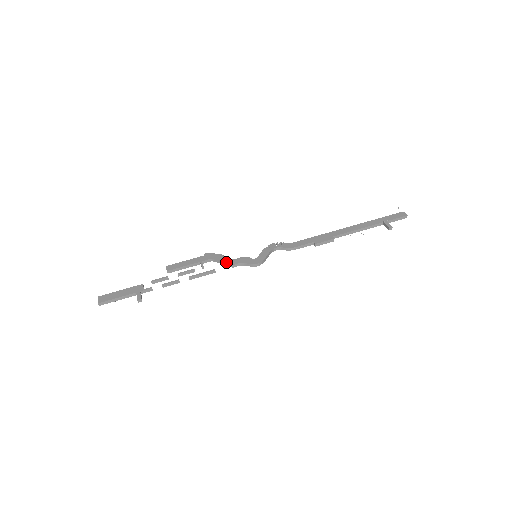
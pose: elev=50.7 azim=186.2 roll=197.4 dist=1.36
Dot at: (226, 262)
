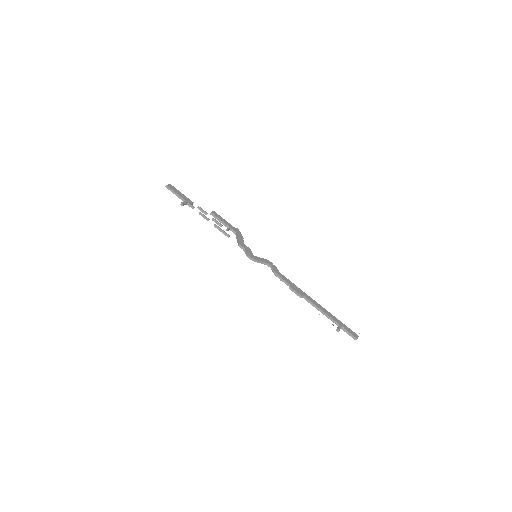
Dot at: (239, 240)
